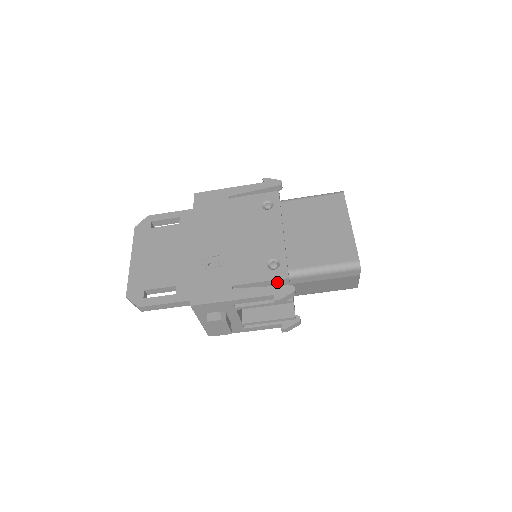
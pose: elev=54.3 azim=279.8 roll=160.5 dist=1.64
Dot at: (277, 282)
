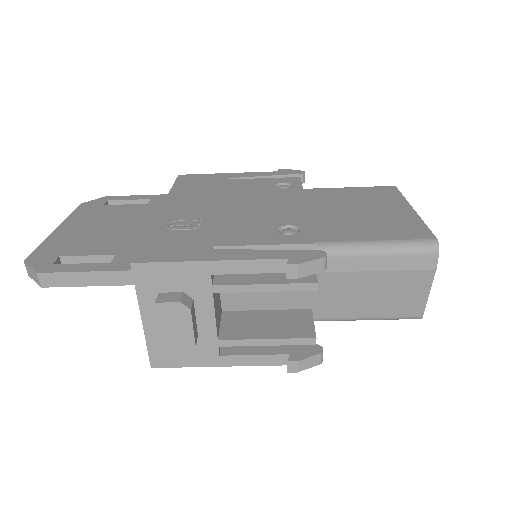
Dot at: occluded
